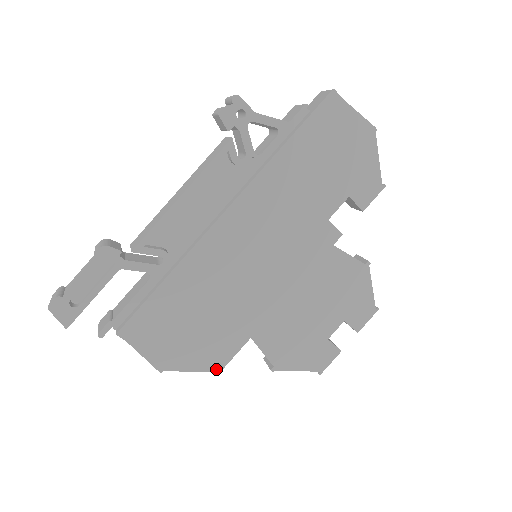
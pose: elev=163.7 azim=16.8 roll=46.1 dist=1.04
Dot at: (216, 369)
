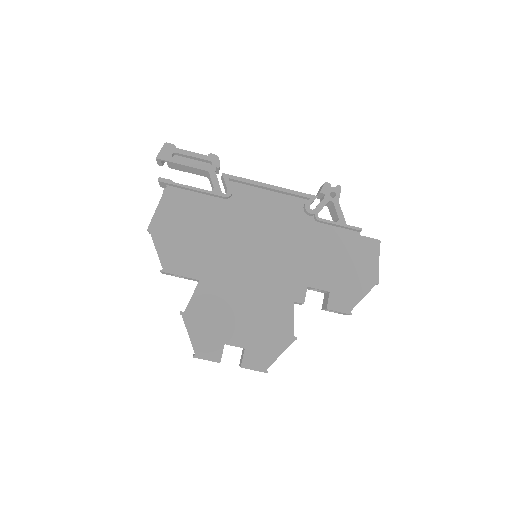
Dot at: (165, 268)
